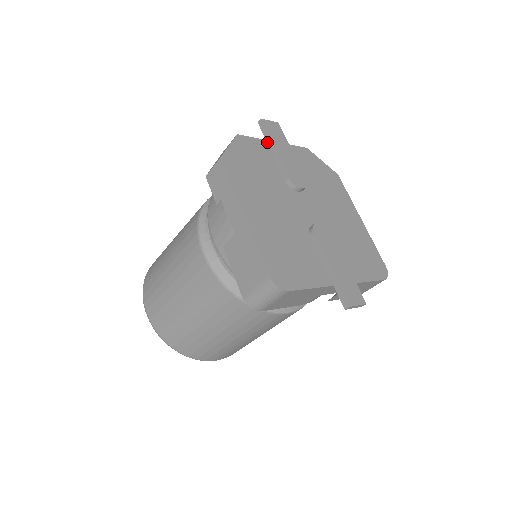
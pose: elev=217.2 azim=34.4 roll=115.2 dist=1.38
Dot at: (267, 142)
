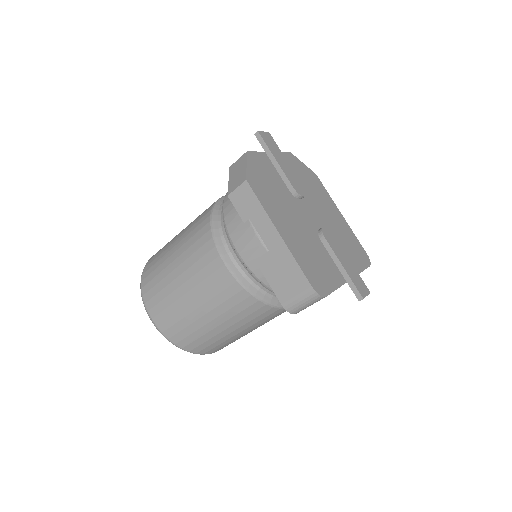
Dot at: (267, 154)
